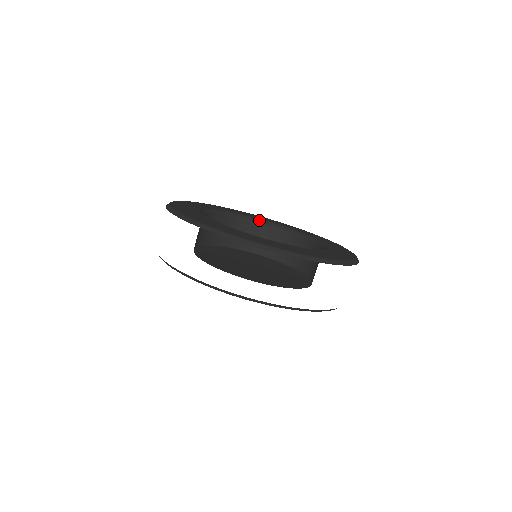
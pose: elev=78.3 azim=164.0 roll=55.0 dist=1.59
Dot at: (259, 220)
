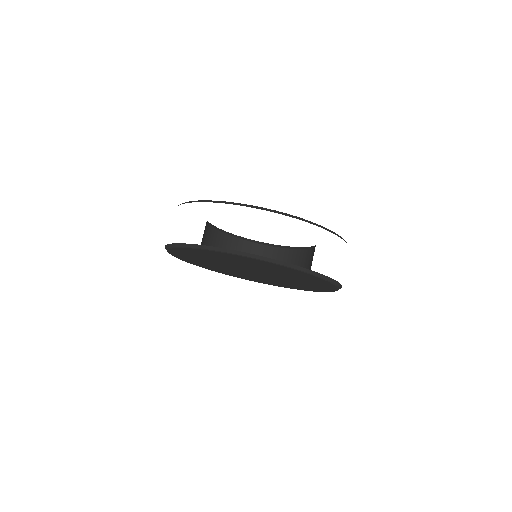
Dot at: (287, 247)
